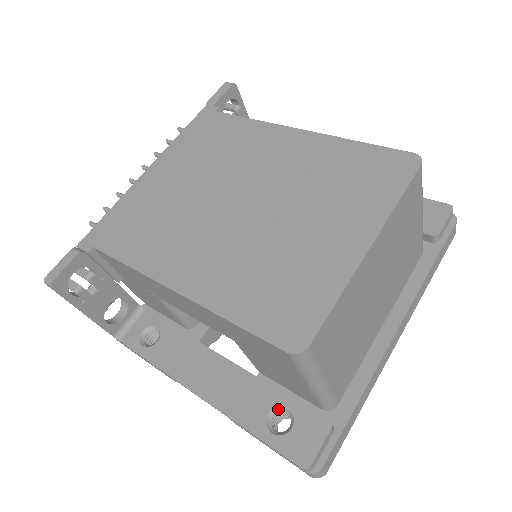
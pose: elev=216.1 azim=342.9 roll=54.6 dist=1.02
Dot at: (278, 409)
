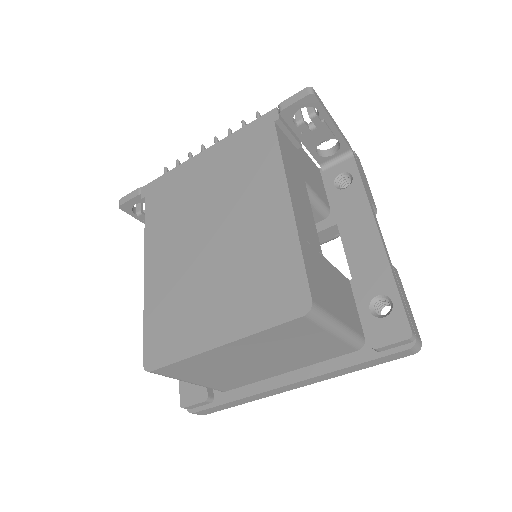
Dot at: occluded
